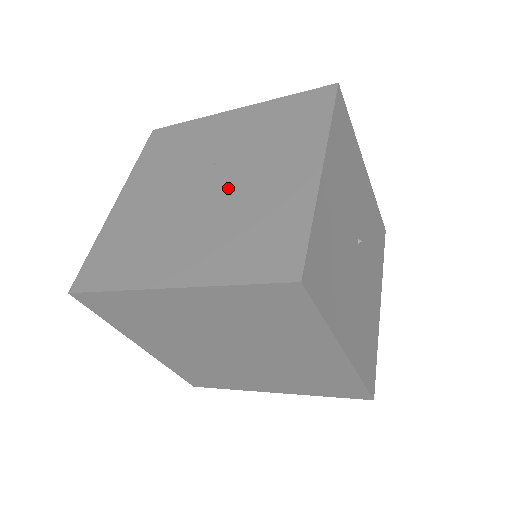
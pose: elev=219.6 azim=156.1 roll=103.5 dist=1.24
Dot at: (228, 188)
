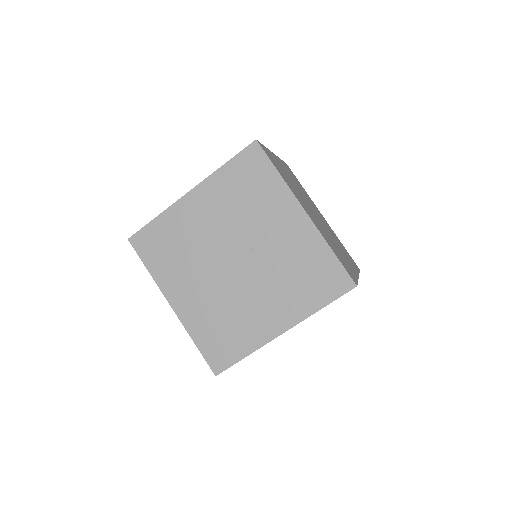
Dot at: (241, 281)
